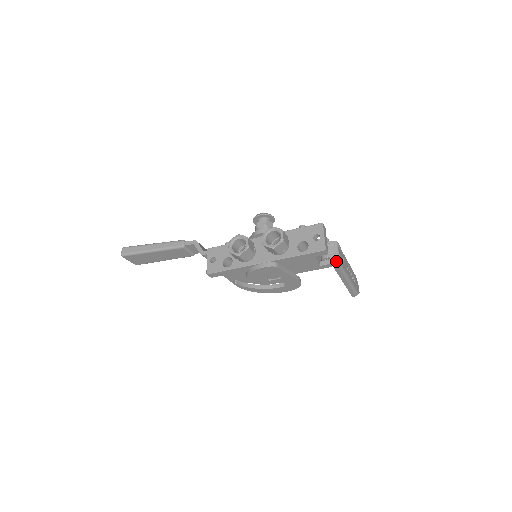
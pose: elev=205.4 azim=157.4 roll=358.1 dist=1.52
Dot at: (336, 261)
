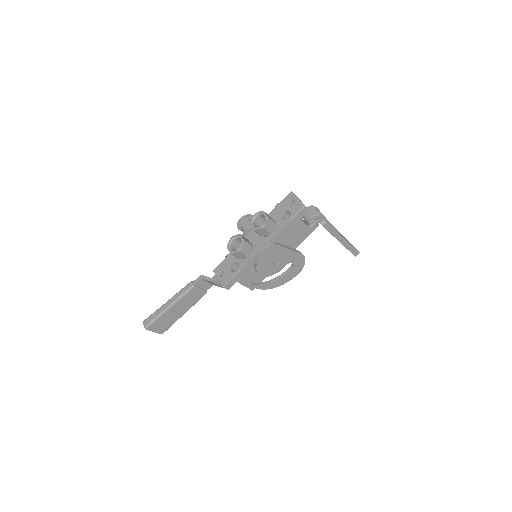
Dot at: (320, 219)
